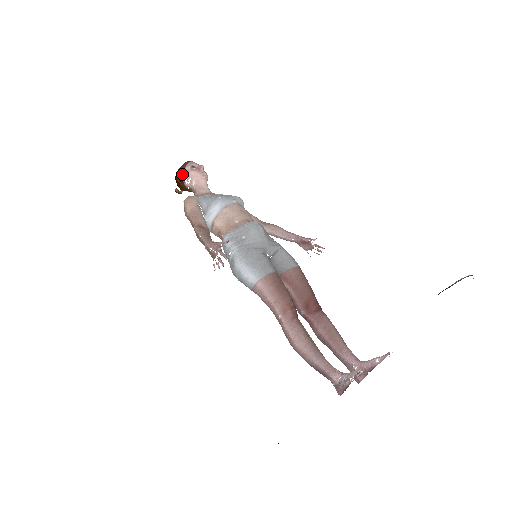
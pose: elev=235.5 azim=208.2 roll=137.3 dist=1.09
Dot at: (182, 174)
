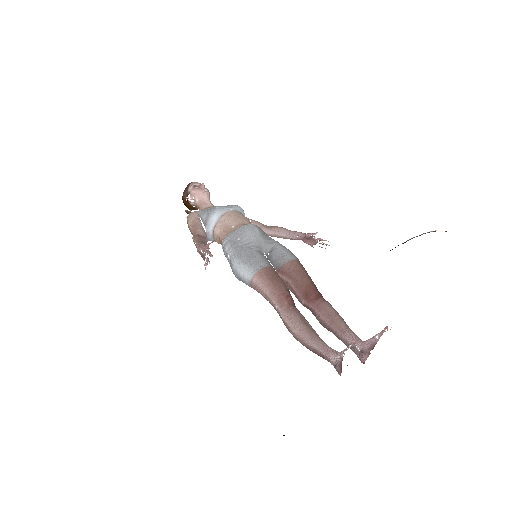
Dot at: (186, 194)
